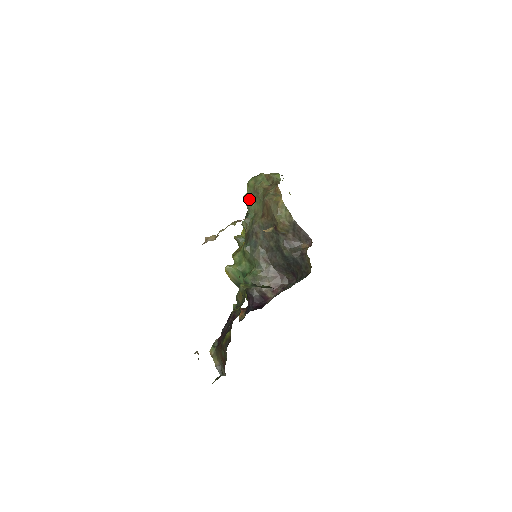
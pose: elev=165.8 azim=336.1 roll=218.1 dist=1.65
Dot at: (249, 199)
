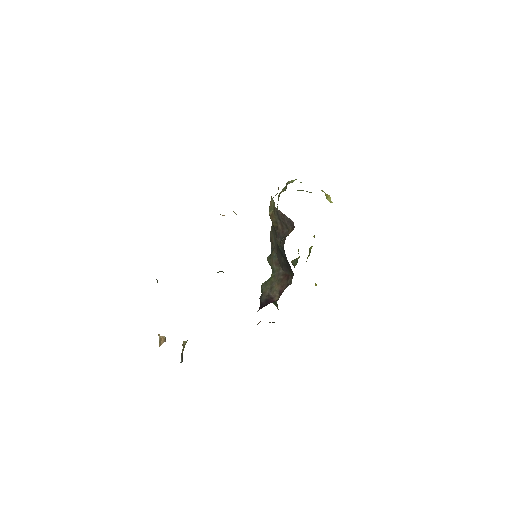
Dot at: occluded
